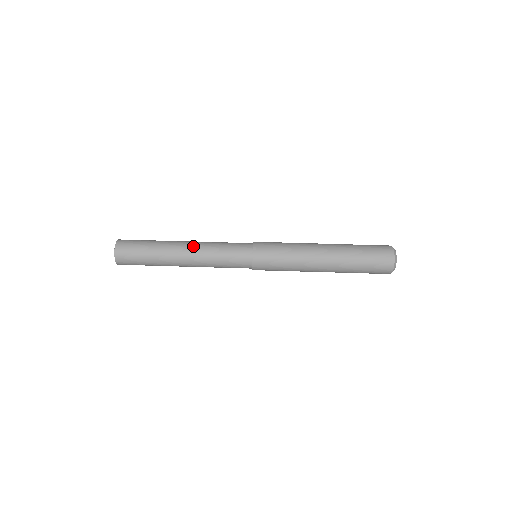
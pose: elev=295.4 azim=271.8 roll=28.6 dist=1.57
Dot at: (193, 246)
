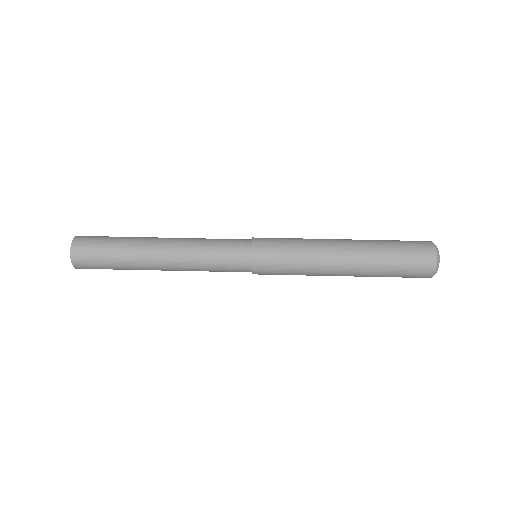
Dot at: (174, 242)
